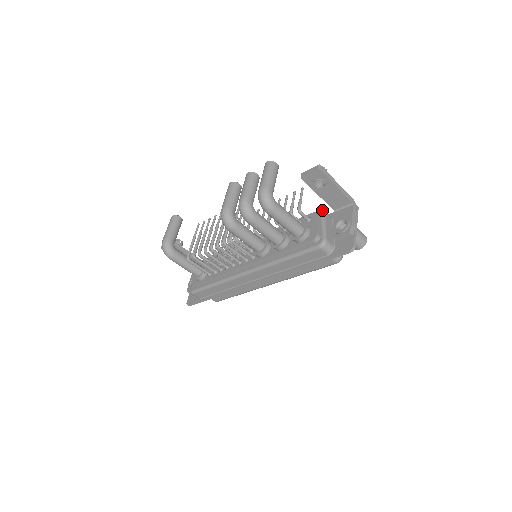
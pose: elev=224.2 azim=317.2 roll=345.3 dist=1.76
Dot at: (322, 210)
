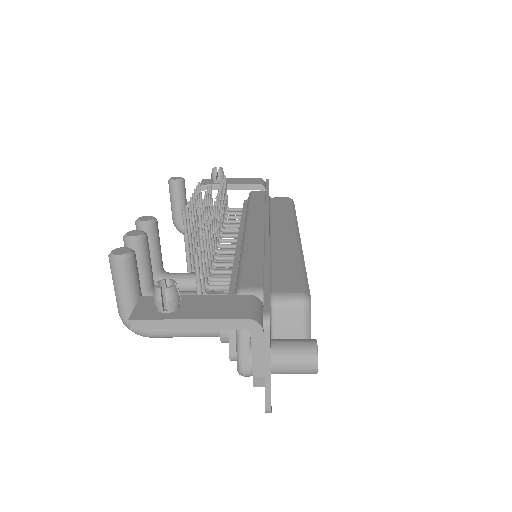
Dot at: occluded
